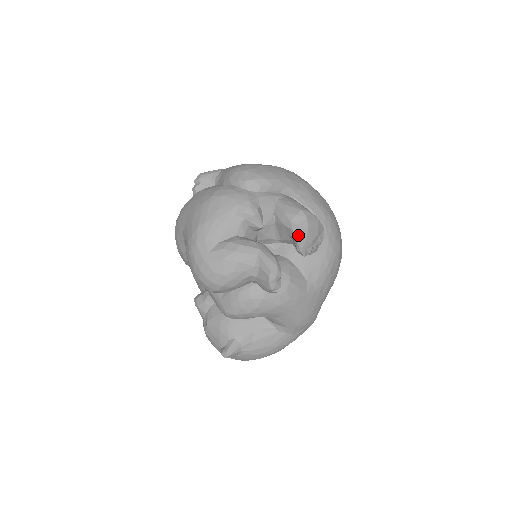
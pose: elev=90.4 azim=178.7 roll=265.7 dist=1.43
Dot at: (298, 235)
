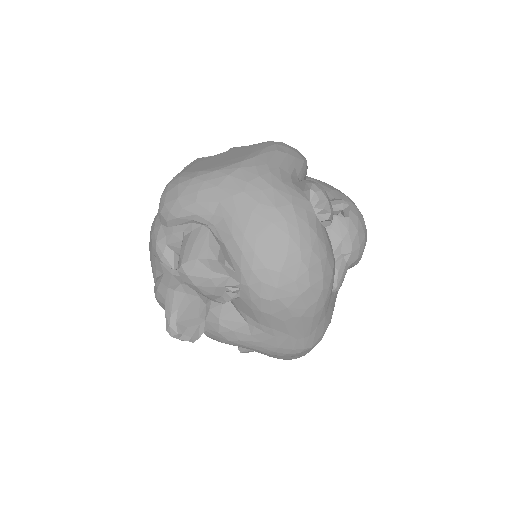
Dot at: (193, 289)
